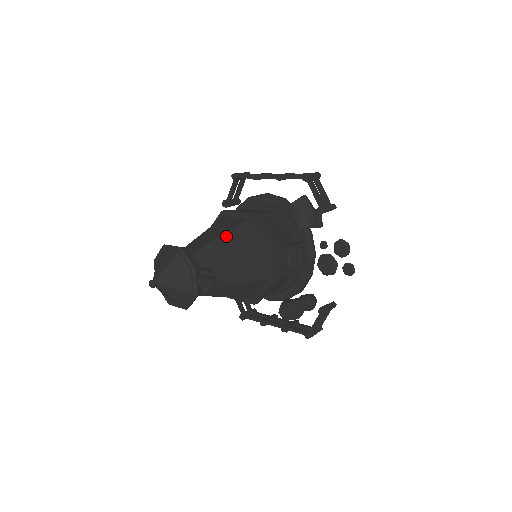
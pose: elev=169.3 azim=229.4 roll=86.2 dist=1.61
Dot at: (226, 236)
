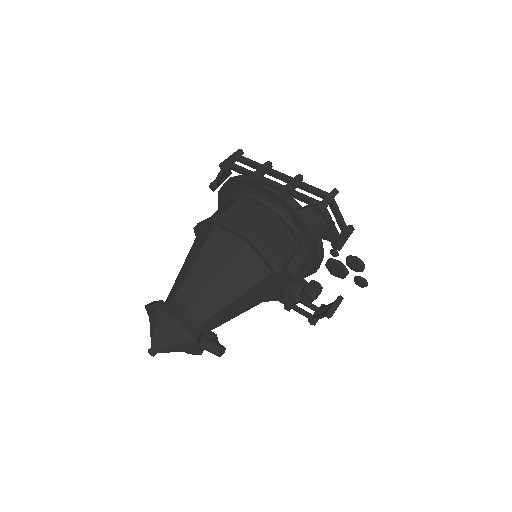
Dot at: (223, 274)
